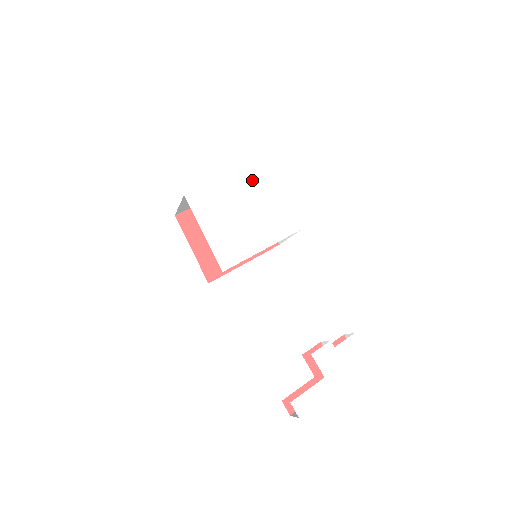
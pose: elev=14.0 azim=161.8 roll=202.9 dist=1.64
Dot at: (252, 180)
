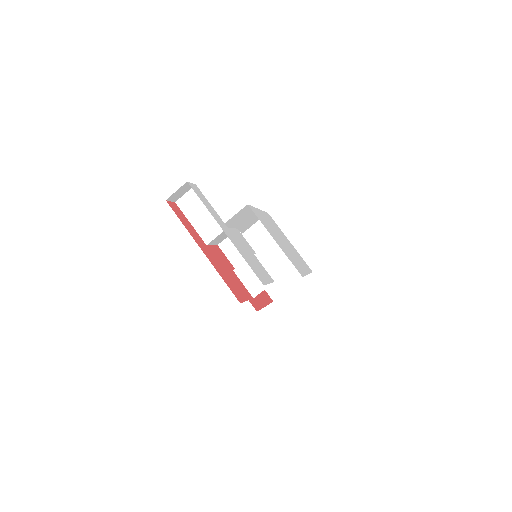
Dot at: (301, 259)
